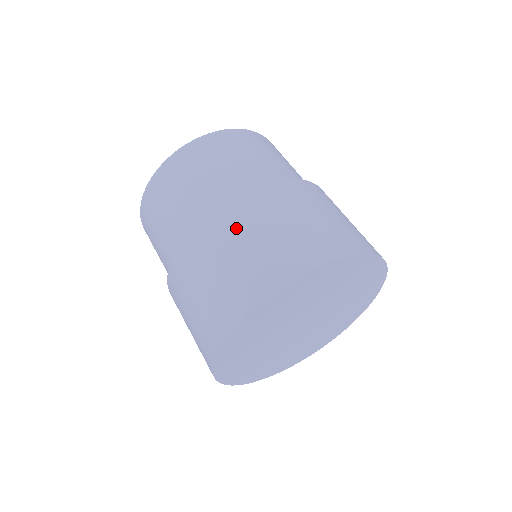
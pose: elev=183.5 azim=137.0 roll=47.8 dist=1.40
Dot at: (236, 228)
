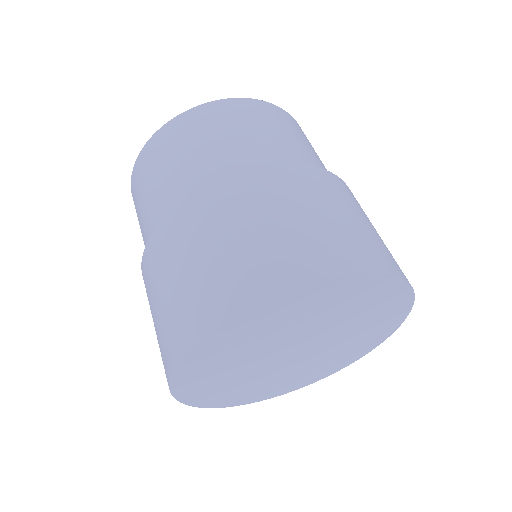
Dot at: (195, 232)
